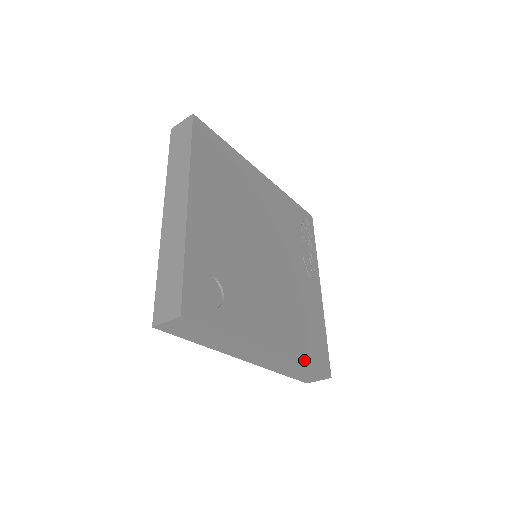
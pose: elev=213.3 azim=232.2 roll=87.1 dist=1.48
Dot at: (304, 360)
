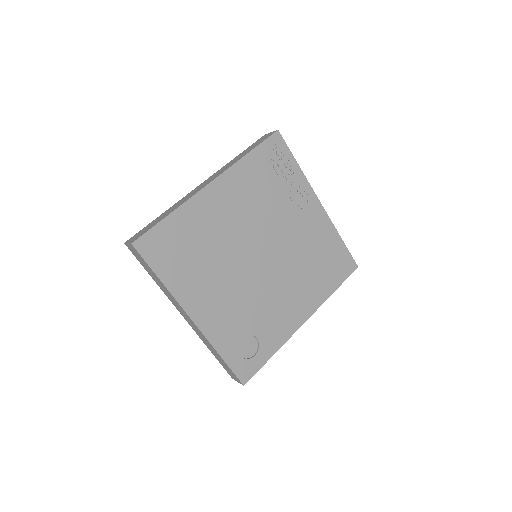
Dot at: (331, 289)
